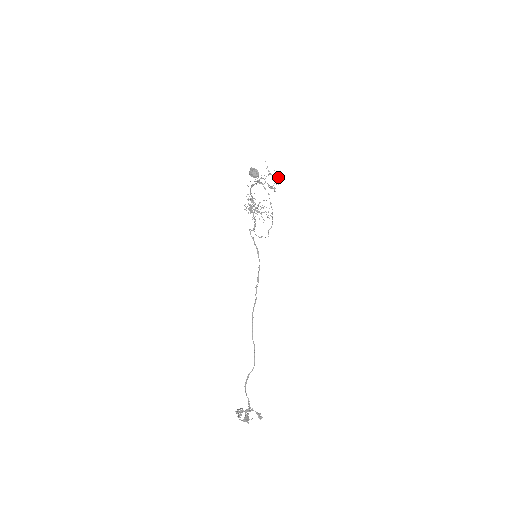
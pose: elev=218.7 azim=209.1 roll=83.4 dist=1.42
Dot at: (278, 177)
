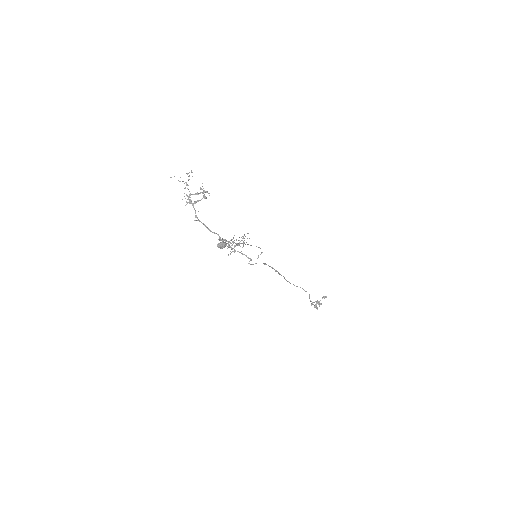
Dot at: occluded
